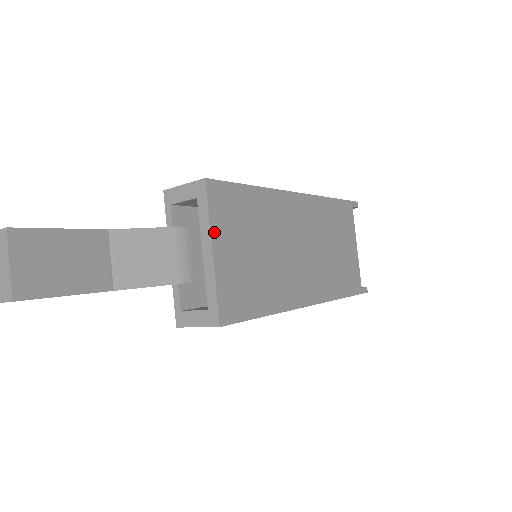
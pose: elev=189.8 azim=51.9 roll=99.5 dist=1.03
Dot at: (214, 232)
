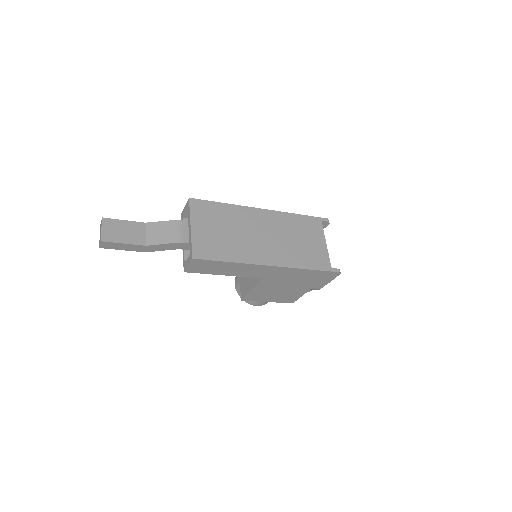
Dot at: (193, 219)
